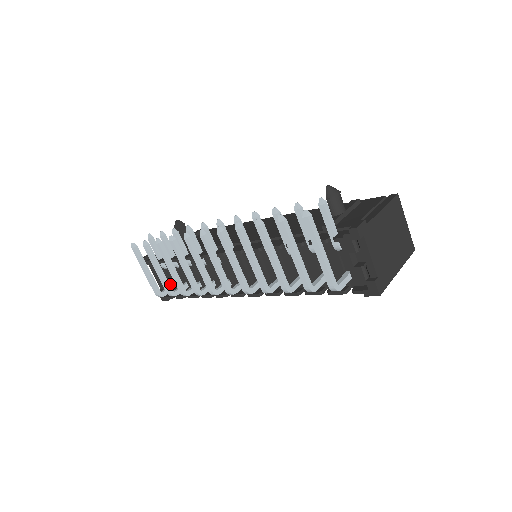
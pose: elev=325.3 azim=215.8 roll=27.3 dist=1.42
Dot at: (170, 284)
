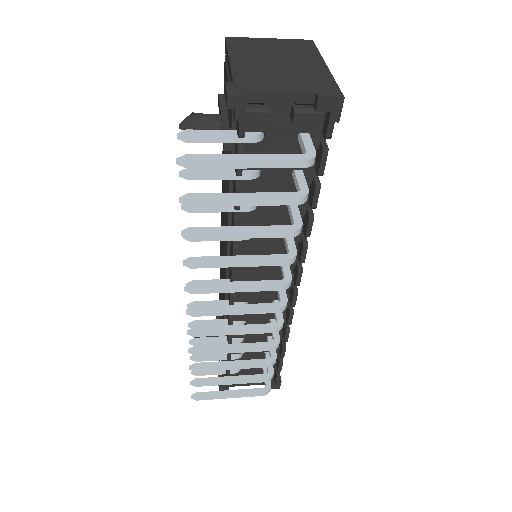
Dot at: (262, 372)
